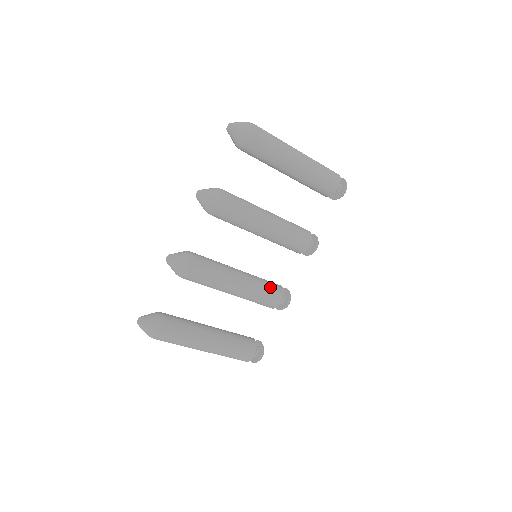
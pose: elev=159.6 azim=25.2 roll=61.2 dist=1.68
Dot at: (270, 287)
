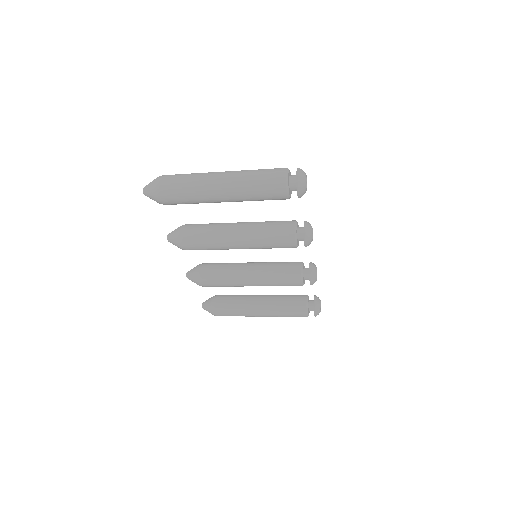
Dot at: (283, 276)
